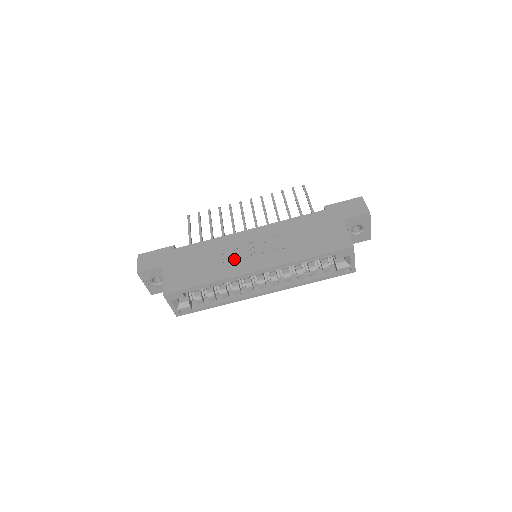
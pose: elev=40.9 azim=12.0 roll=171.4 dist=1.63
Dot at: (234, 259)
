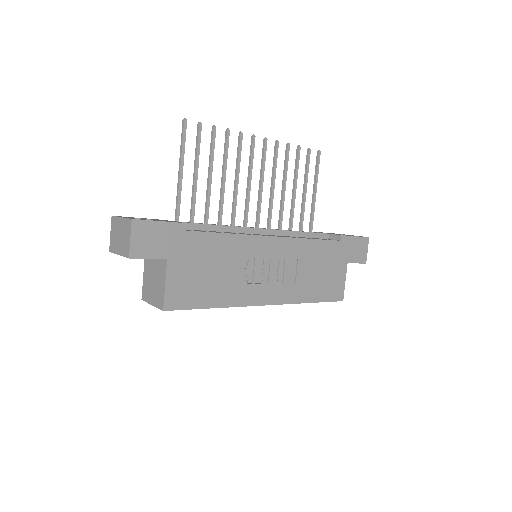
Dot at: (250, 279)
